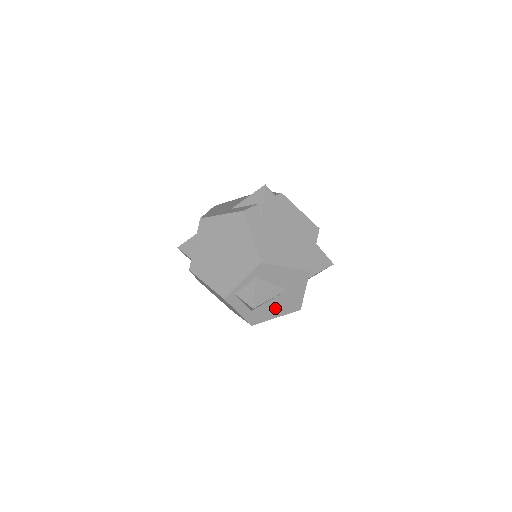
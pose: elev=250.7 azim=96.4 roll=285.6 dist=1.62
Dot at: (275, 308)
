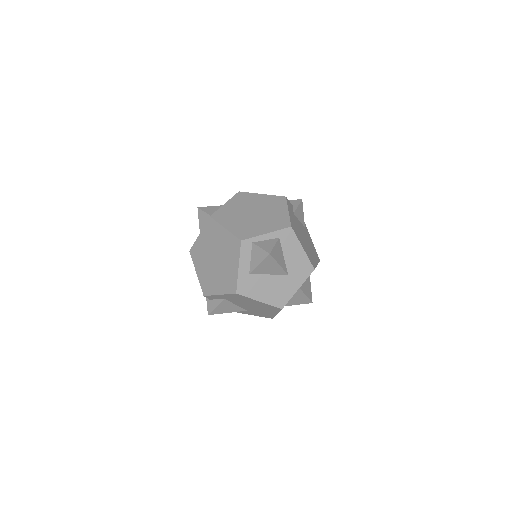
Dot at: (267, 288)
